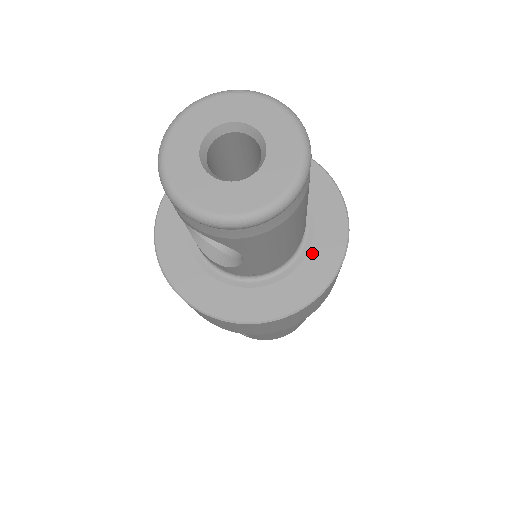
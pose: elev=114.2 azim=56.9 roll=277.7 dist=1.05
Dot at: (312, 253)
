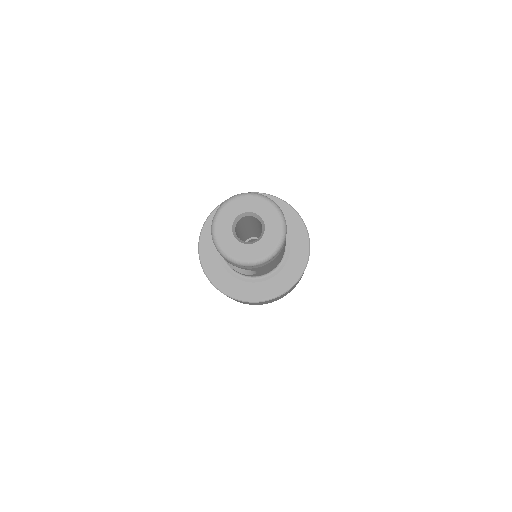
Dot at: (291, 258)
